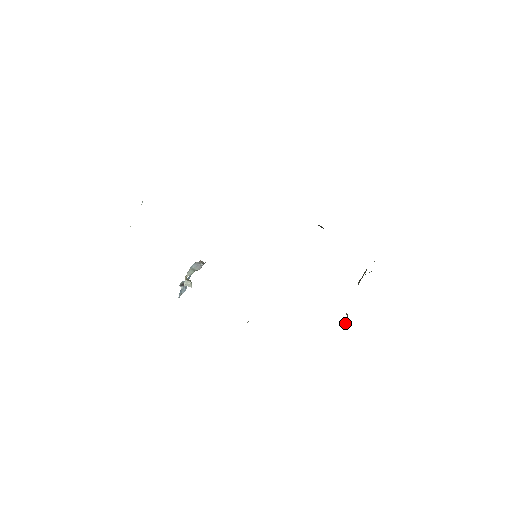
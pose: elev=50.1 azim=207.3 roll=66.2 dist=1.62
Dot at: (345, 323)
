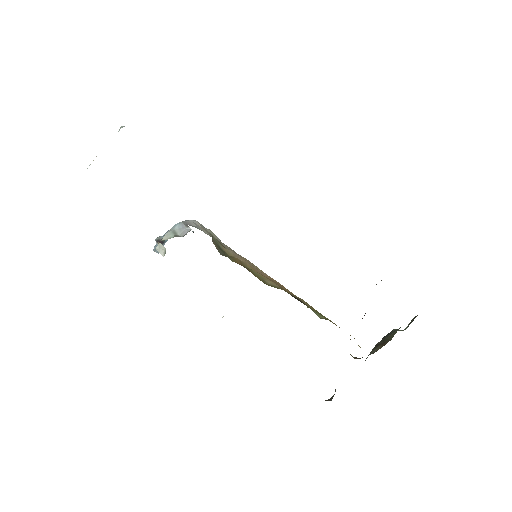
Dot at: occluded
